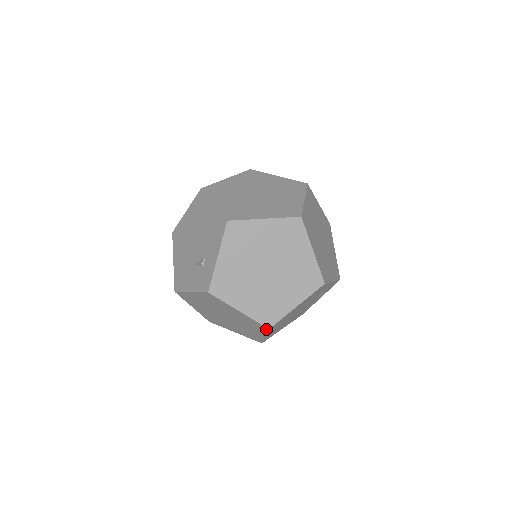
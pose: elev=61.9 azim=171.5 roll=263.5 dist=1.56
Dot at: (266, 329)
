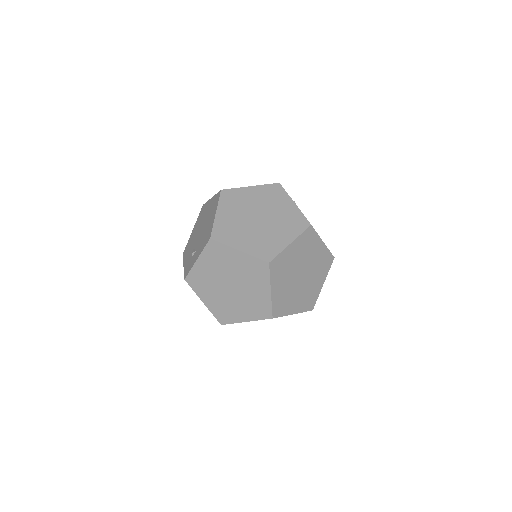
Dot at: occluded
